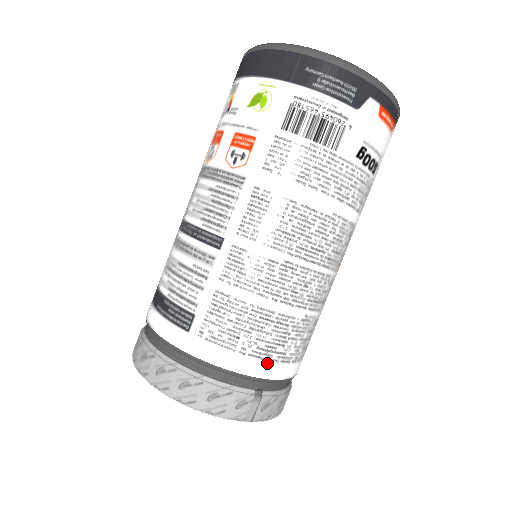
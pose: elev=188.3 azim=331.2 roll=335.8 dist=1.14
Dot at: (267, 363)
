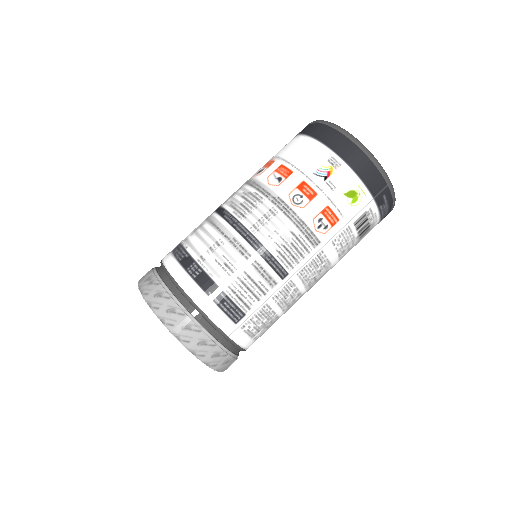
Dot at: occluded
